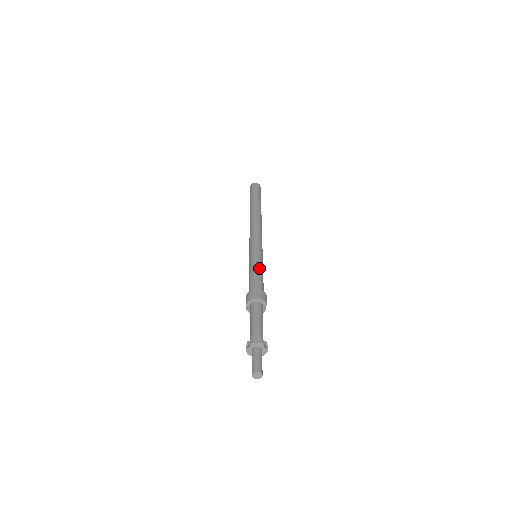
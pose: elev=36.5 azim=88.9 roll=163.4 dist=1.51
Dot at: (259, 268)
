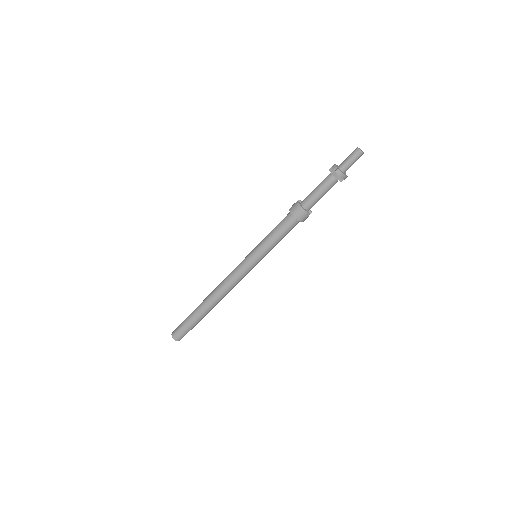
Dot at: occluded
